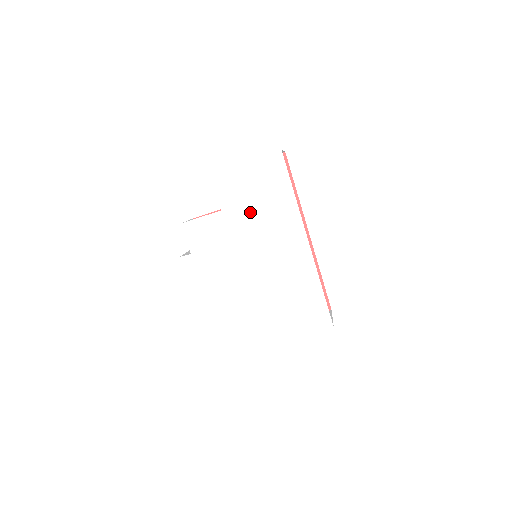
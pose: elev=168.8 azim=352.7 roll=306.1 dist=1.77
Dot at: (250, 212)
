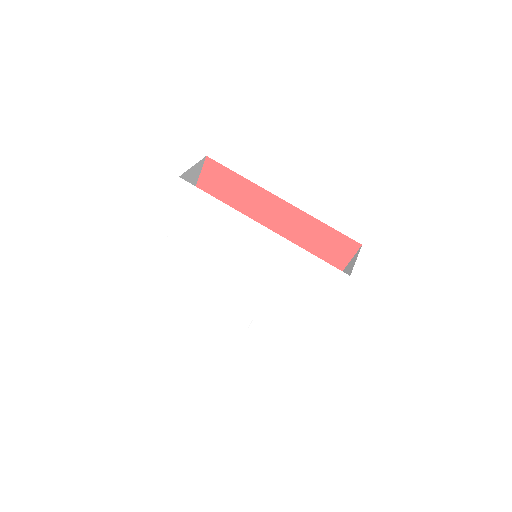
Dot at: (208, 238)
